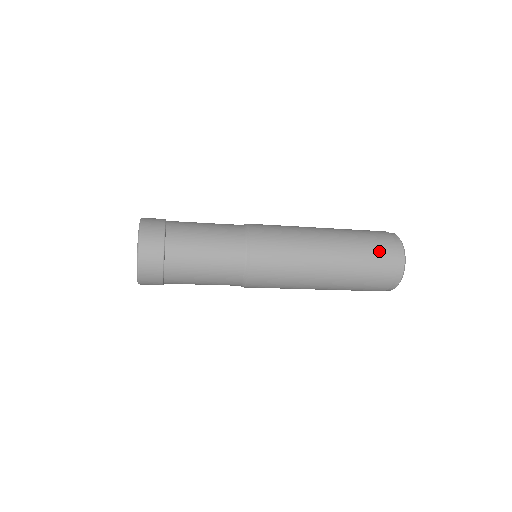
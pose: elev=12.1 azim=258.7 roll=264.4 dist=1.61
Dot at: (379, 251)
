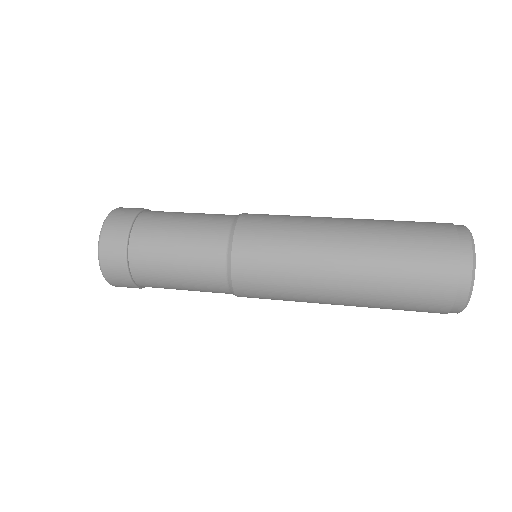
Dot at: (427, 237)
